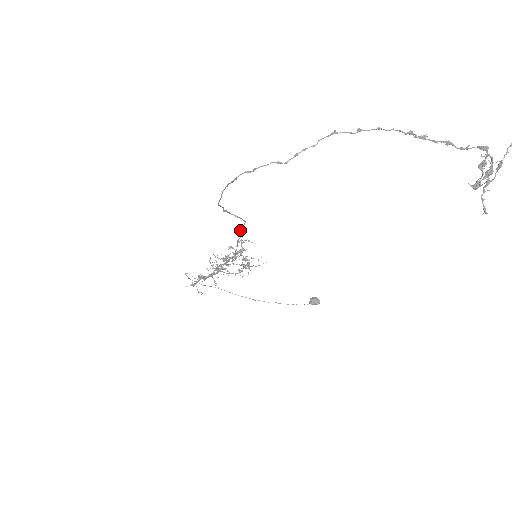
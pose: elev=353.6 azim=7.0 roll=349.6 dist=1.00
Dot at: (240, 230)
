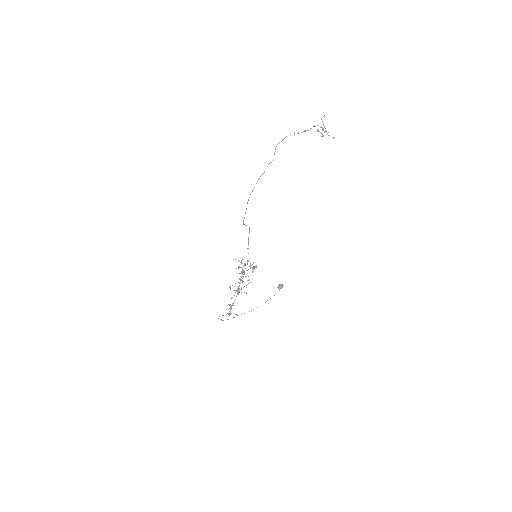
Dot at: (248, 238)
